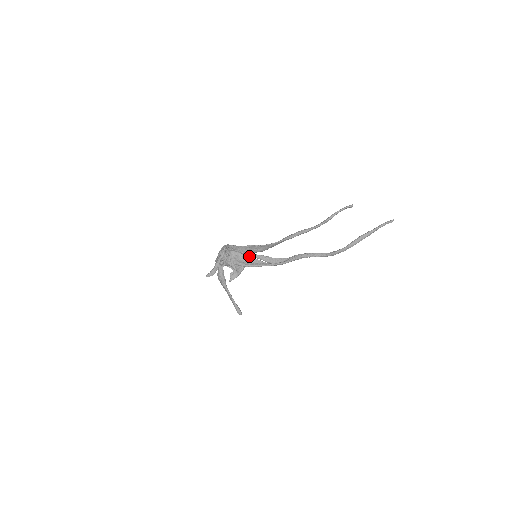
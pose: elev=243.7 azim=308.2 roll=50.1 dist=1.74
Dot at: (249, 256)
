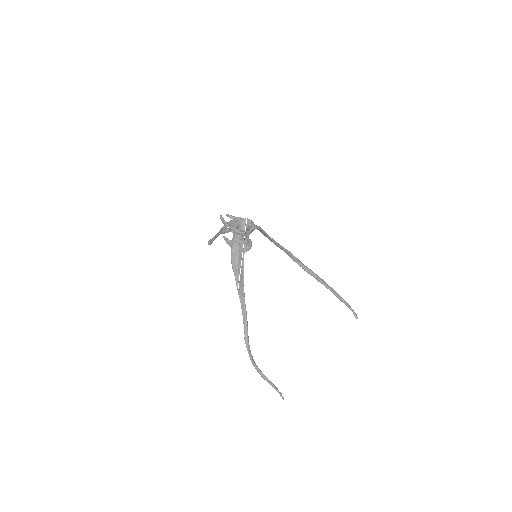
Dot at: occluded
